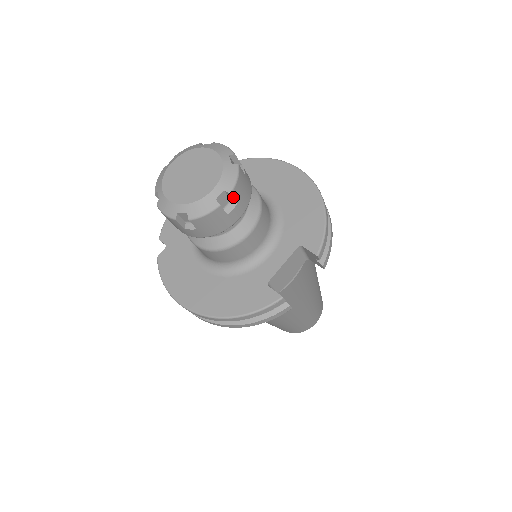
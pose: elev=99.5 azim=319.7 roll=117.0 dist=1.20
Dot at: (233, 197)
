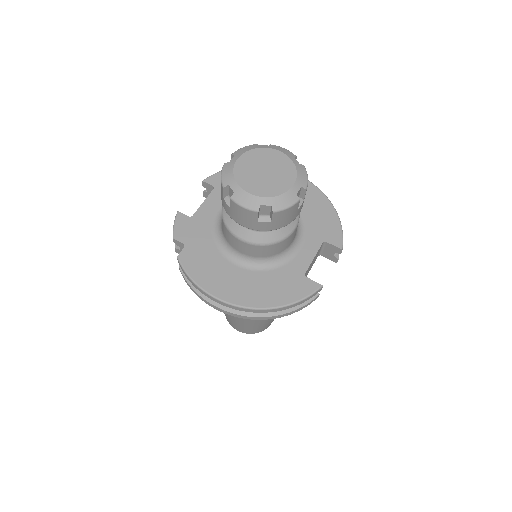
Dot at: (305, 193)
